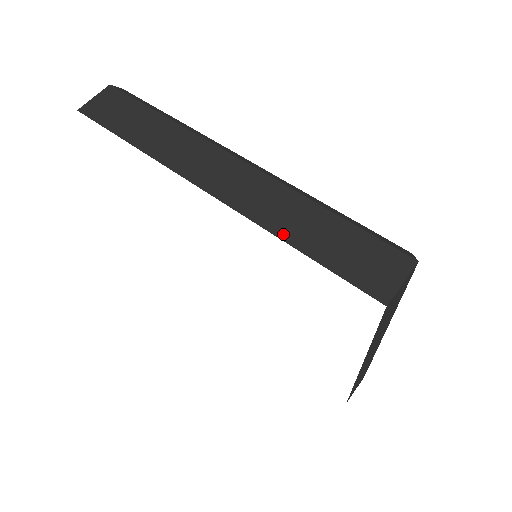
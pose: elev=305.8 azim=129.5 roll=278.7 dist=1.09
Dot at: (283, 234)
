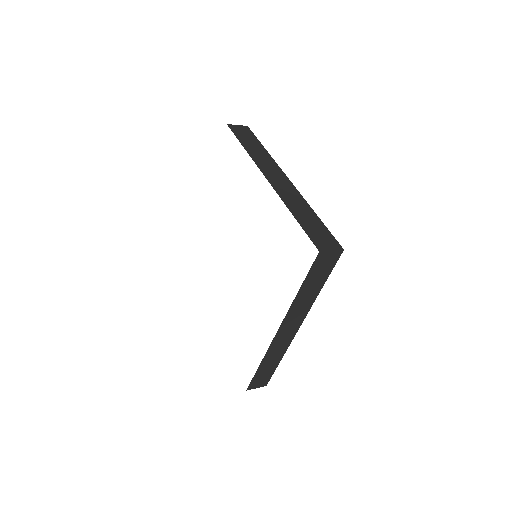
Dot at: (291, 209)
